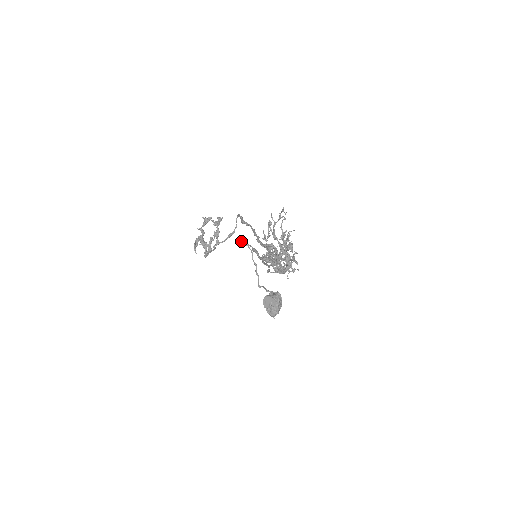
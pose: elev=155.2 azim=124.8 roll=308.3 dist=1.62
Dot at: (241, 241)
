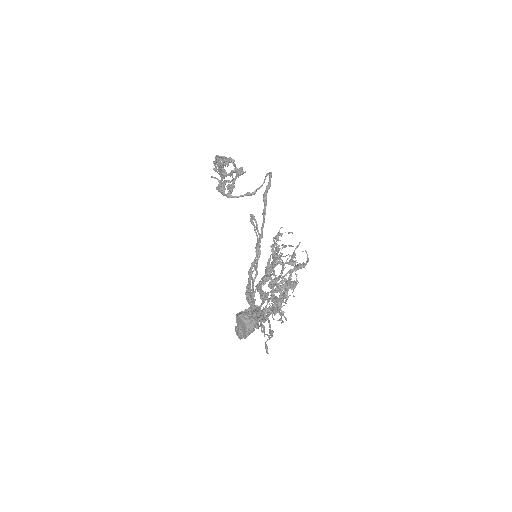
Dot at: (251, 221)
